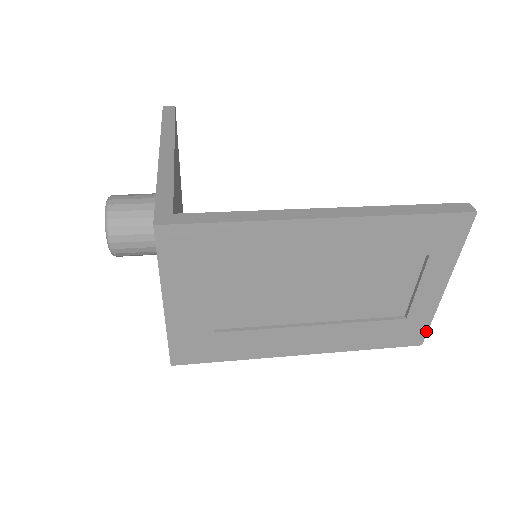
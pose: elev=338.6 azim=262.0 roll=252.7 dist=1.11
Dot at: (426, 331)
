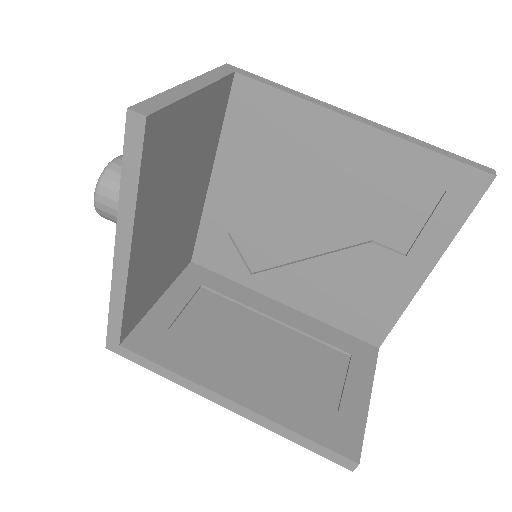
Dot at: occluded
